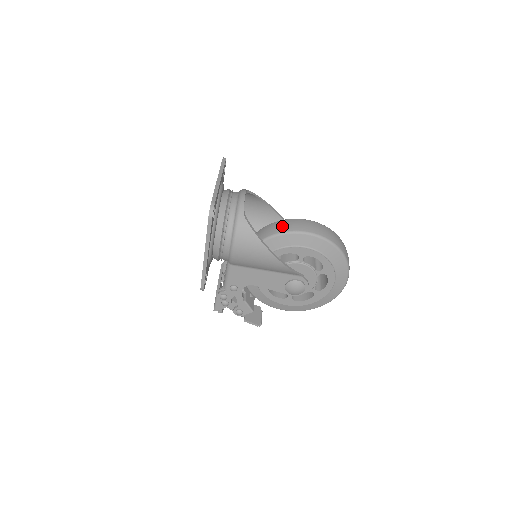
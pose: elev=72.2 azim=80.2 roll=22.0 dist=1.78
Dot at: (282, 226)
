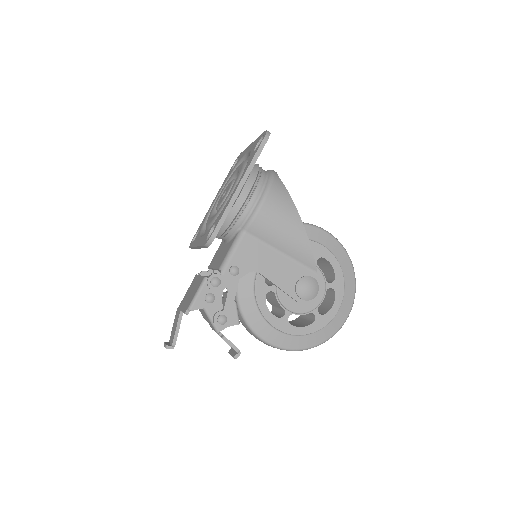
Dot at: occluded
